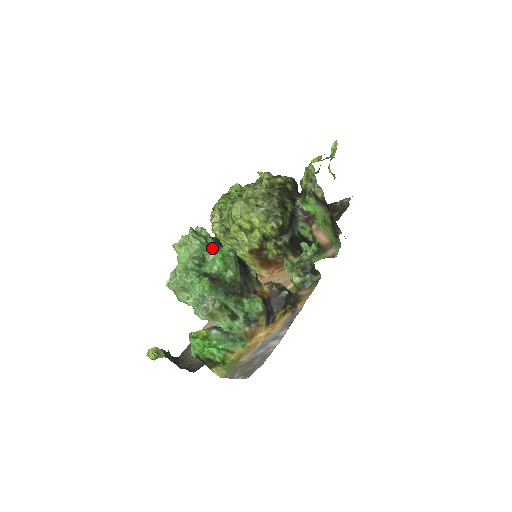
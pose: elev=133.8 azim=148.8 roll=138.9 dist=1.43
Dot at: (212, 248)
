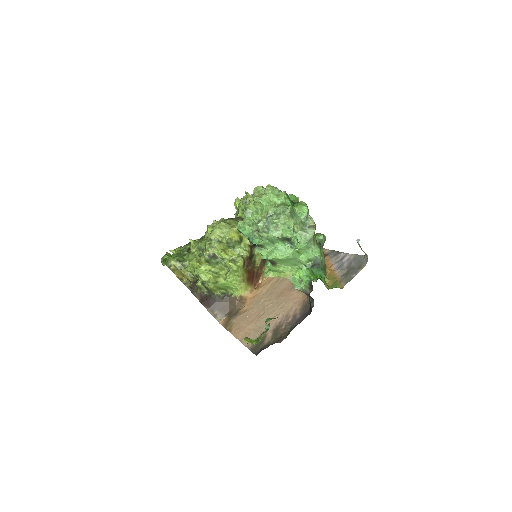
Dot at: occluded
